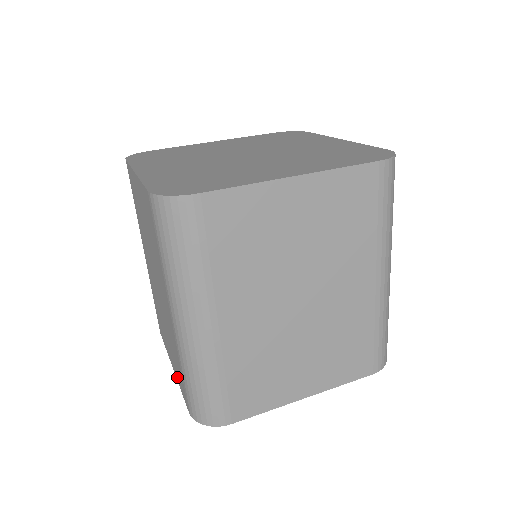
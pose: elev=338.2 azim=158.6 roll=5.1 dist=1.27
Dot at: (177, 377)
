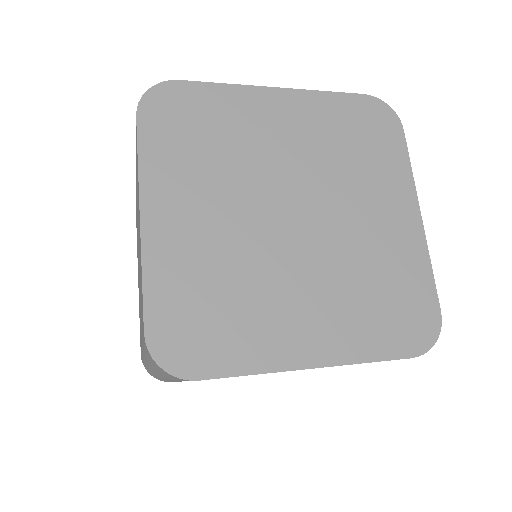
Dot at: occluded
